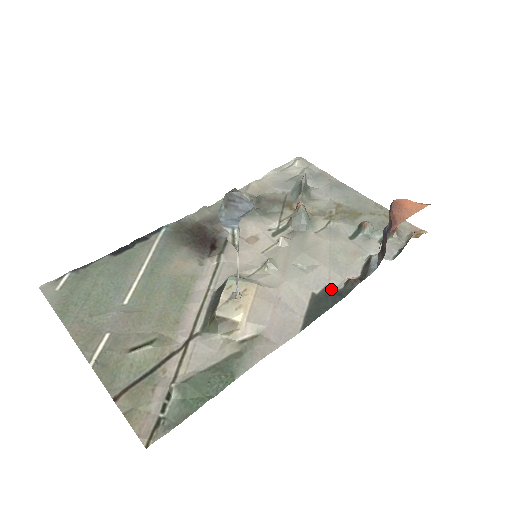
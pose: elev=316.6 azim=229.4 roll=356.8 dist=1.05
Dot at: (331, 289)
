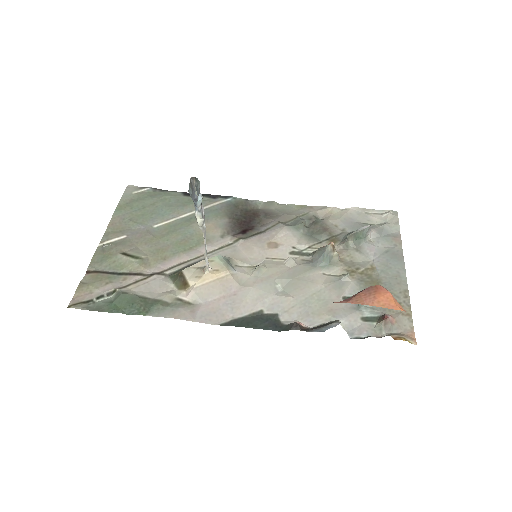
Dot at: (278, 319)
